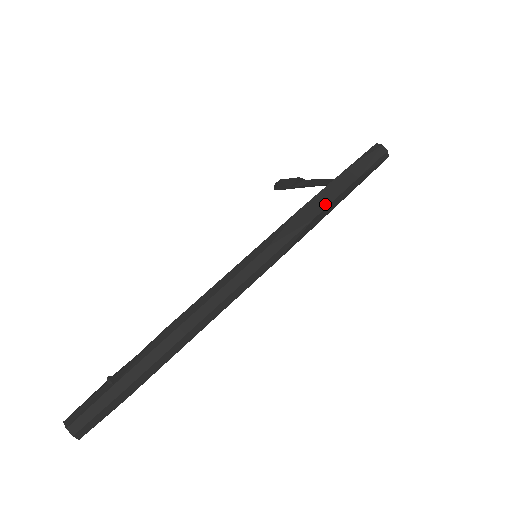
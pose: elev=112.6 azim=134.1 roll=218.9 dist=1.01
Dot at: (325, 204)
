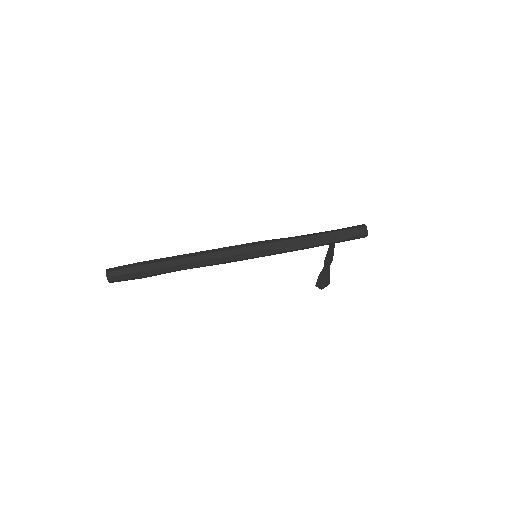
Dot at: (308, 236)
